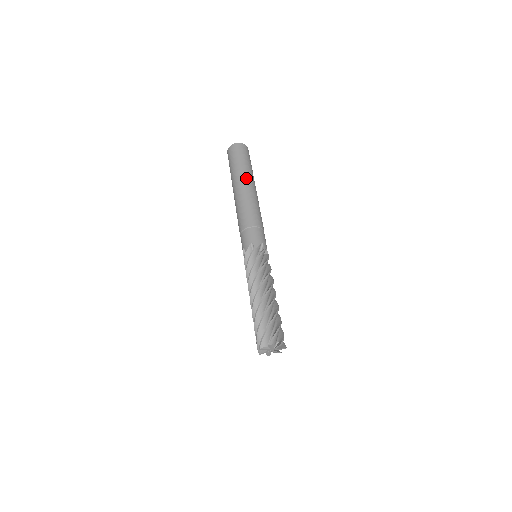
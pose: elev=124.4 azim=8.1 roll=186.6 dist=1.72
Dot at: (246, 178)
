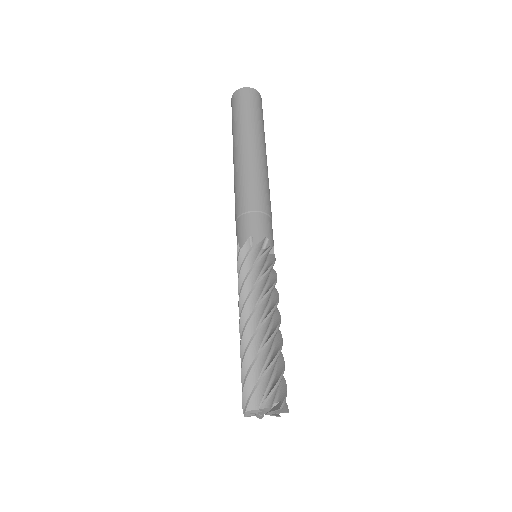
Dot at: (239, 141)
